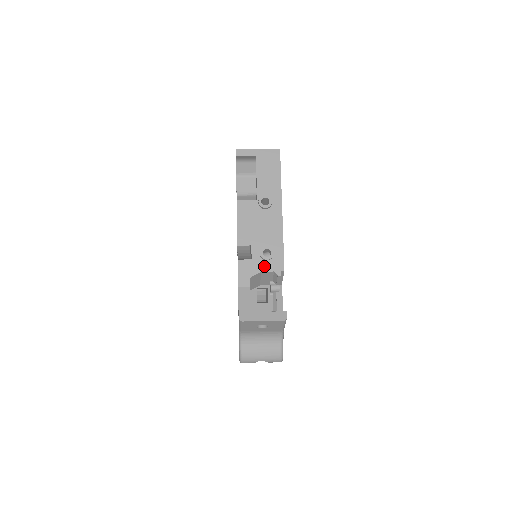
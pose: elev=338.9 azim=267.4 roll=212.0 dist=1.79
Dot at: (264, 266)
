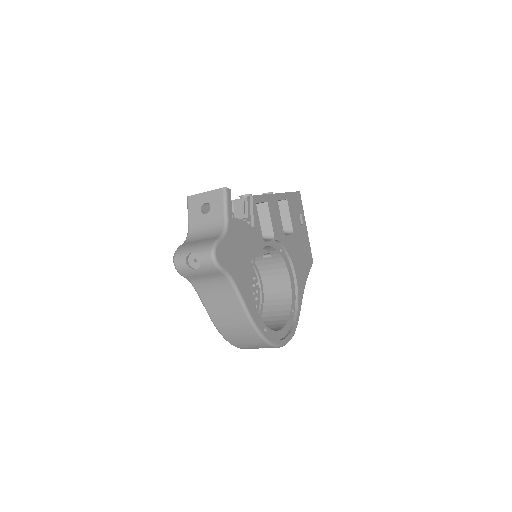
Dot at: occluded
